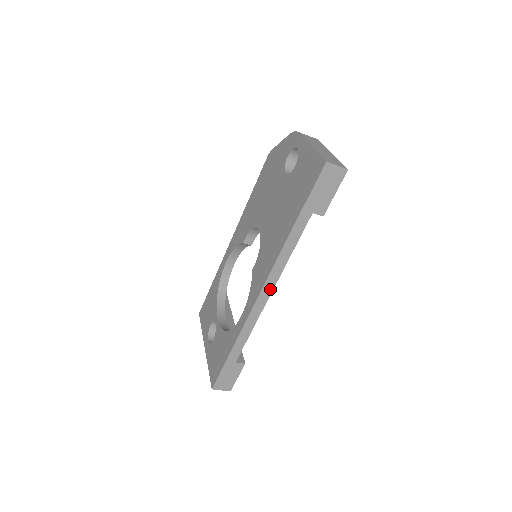
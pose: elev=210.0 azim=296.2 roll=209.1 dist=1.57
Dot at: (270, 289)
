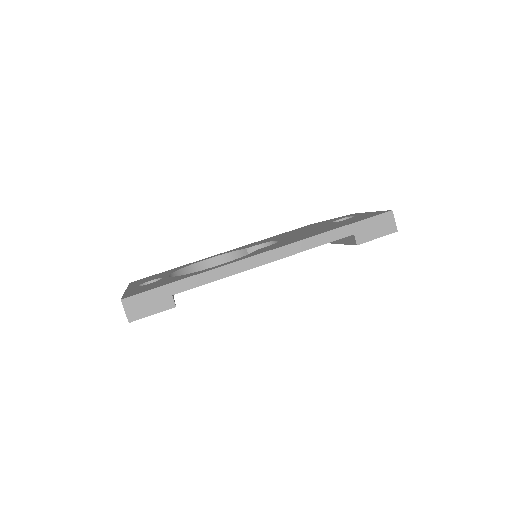
Dot at: (272, 258)
